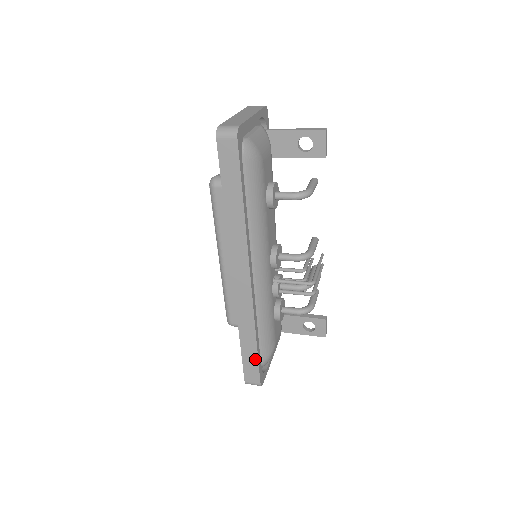
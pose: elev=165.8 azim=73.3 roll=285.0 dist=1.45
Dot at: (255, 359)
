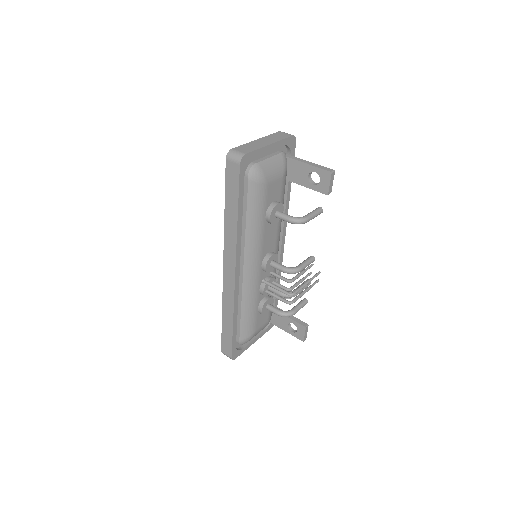
Dot at: (230, 337)
